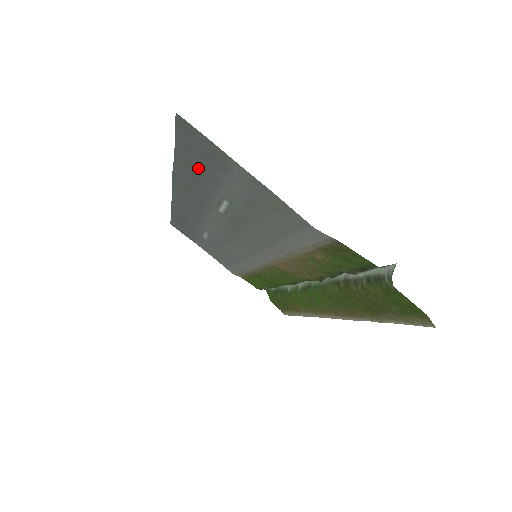
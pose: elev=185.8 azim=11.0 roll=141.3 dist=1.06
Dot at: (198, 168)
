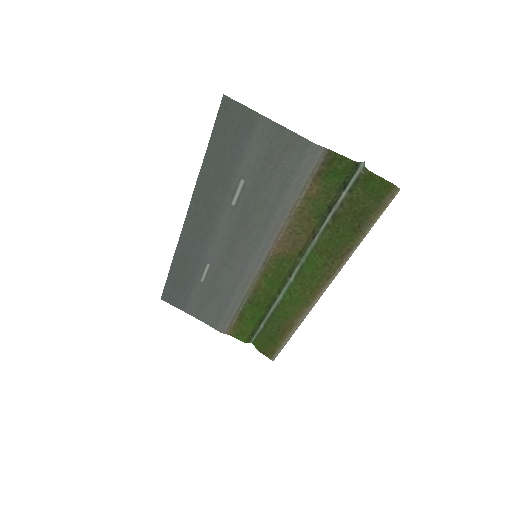
Dot at: (225, 153)
